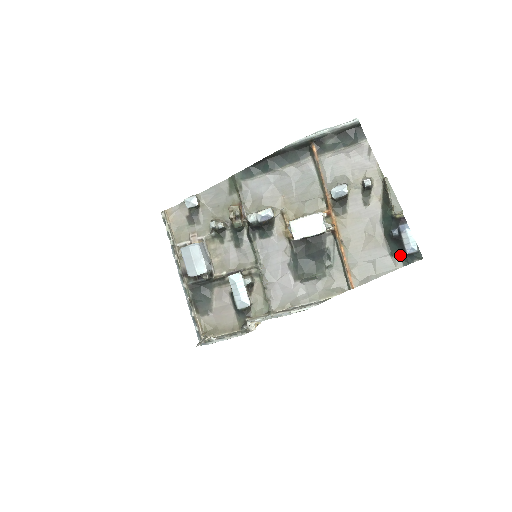
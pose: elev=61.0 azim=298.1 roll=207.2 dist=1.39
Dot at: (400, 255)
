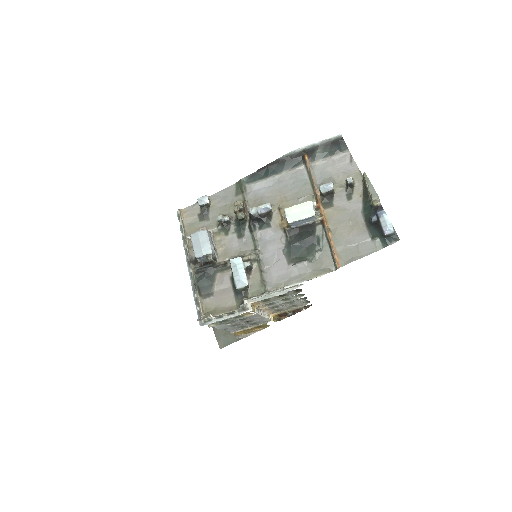
Dot at: (380, 238)
